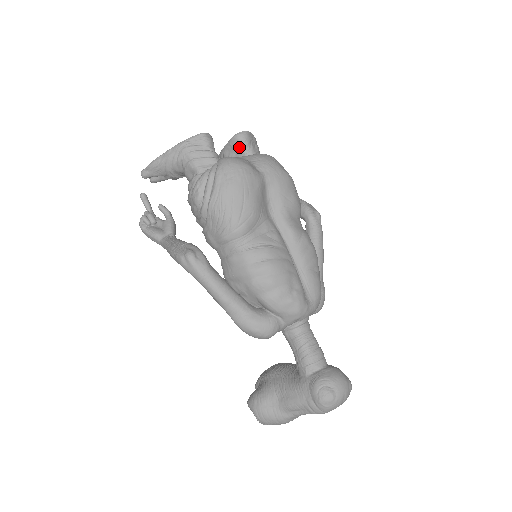
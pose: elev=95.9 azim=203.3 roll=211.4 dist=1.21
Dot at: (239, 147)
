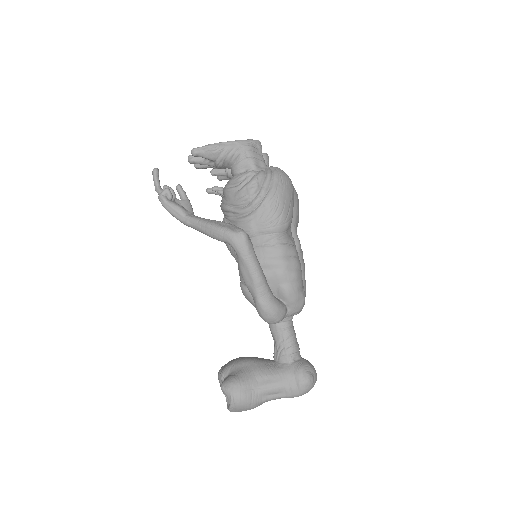
Dot at: occluded
